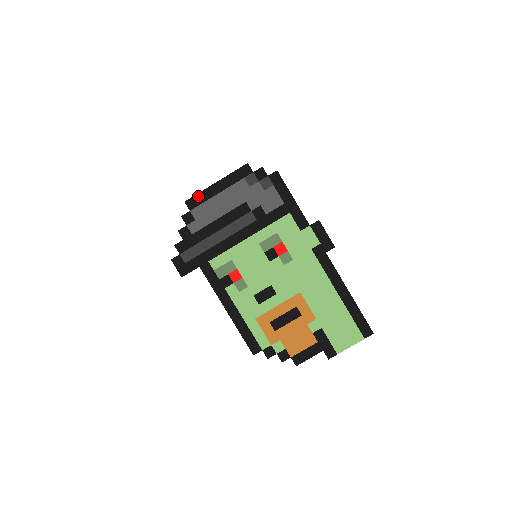
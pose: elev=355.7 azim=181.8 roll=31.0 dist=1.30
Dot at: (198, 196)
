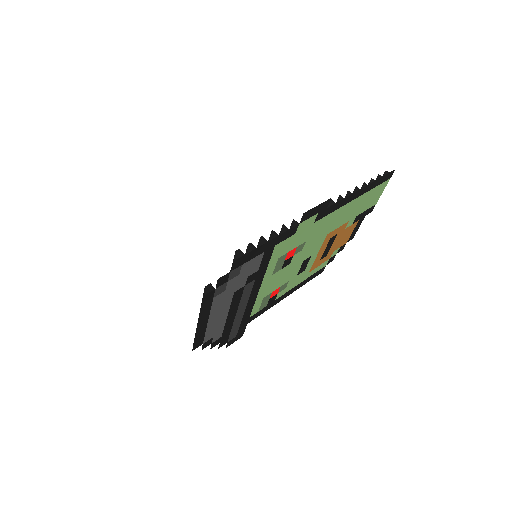
Dot at: (196, 340)
